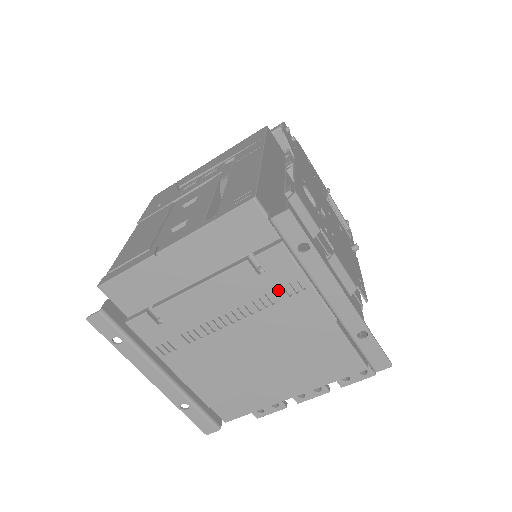
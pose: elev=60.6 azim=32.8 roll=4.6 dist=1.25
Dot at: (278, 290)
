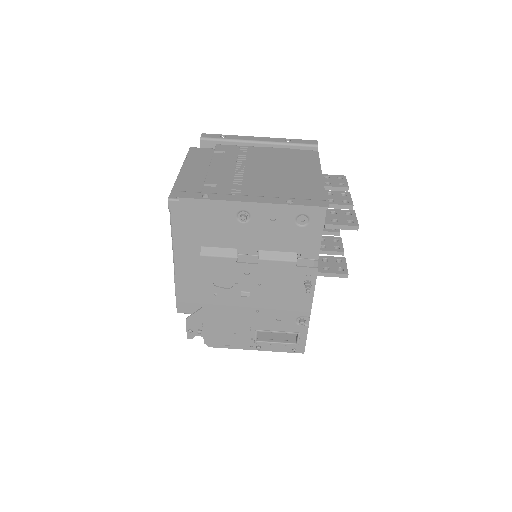
Dot at: (239, 153)
